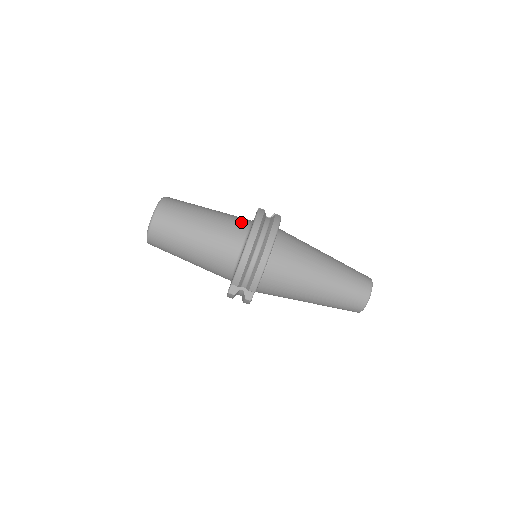
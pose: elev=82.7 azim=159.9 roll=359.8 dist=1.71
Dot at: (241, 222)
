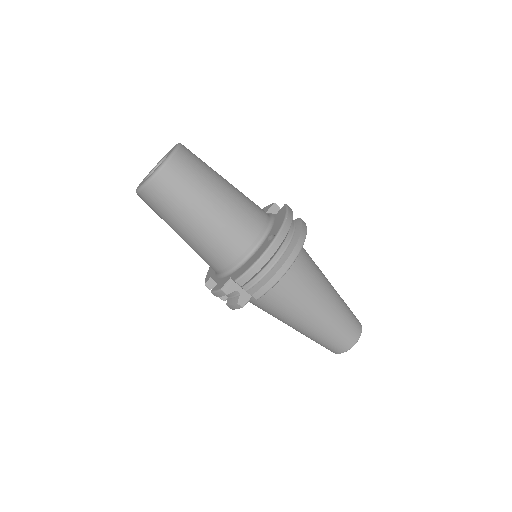
Dot at: (262, 212)
